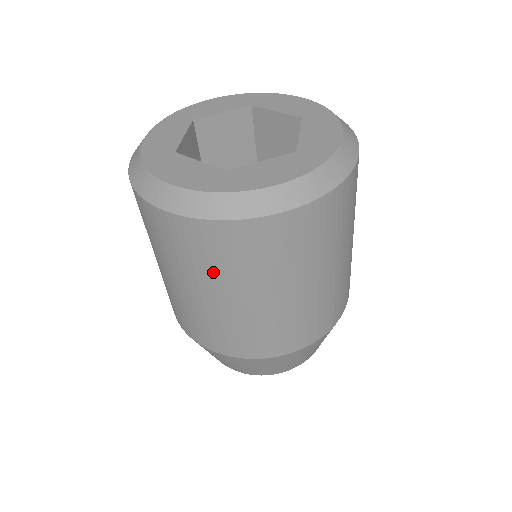
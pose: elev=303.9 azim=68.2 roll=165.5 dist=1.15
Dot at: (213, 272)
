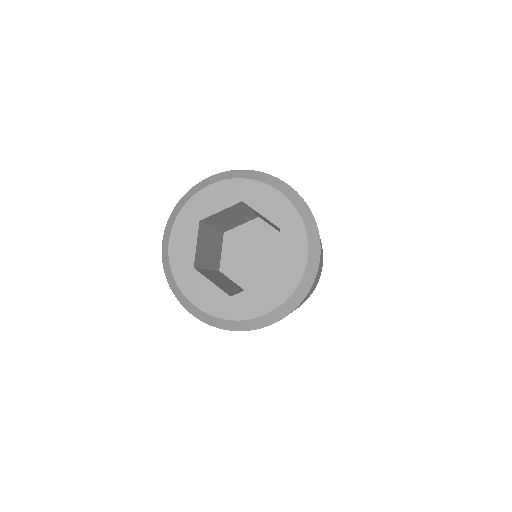
Dot at: occluded
